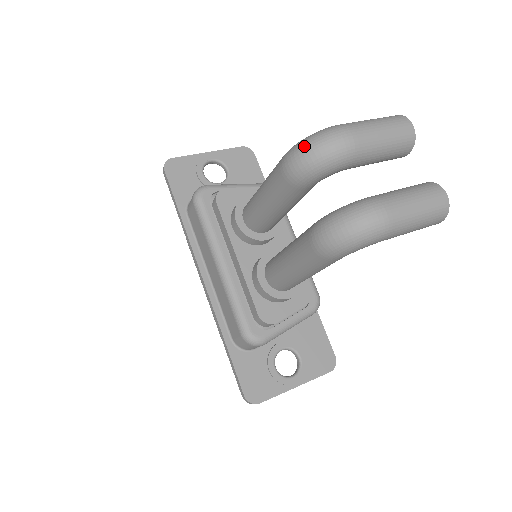
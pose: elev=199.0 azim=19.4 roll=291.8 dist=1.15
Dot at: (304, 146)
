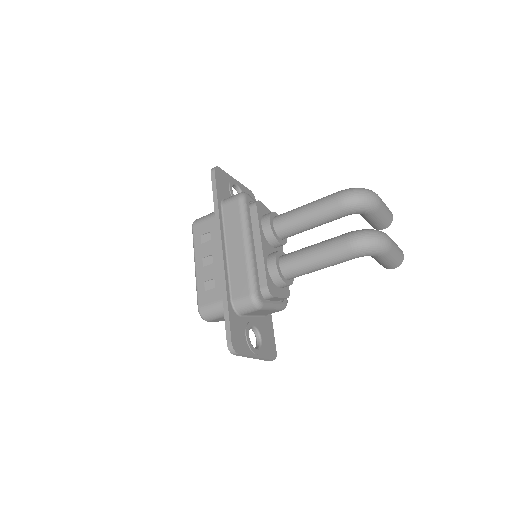
Dot at: (358, 190)
